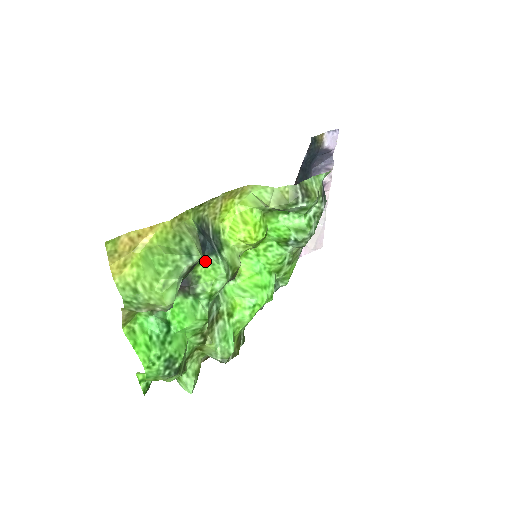
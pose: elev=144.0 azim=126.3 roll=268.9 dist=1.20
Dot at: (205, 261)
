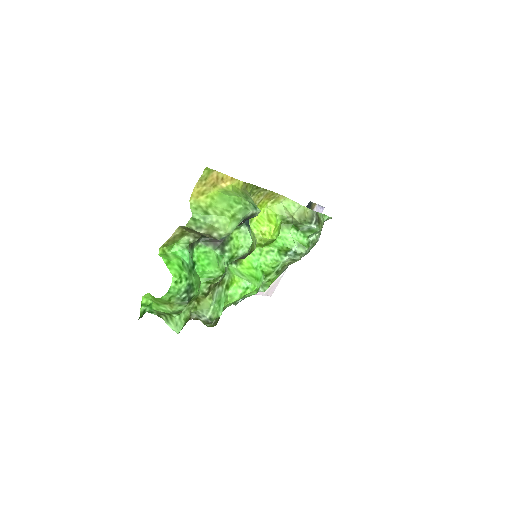
Dot at: (242, 228)
